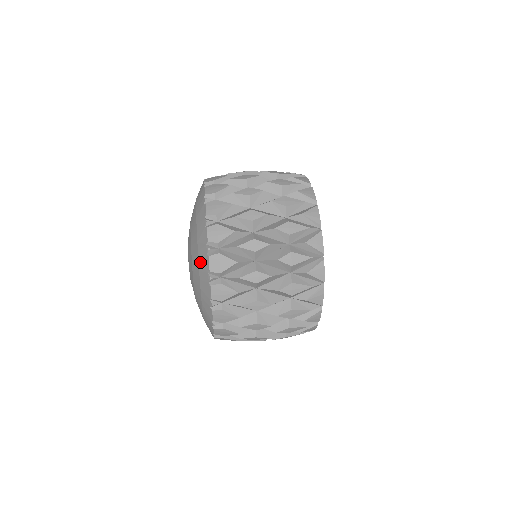
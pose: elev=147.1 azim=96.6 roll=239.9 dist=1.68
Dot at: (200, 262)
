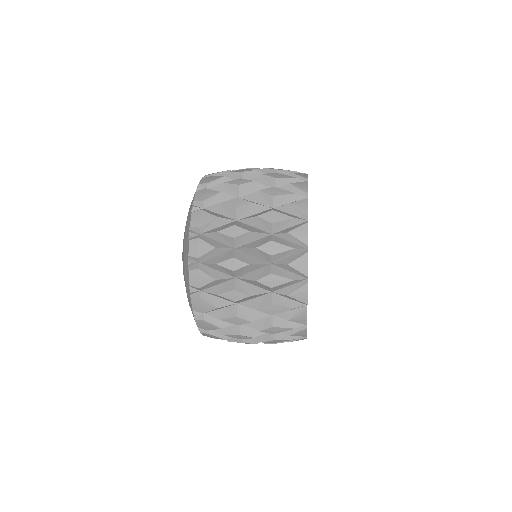
Dot at: (184, 248)
